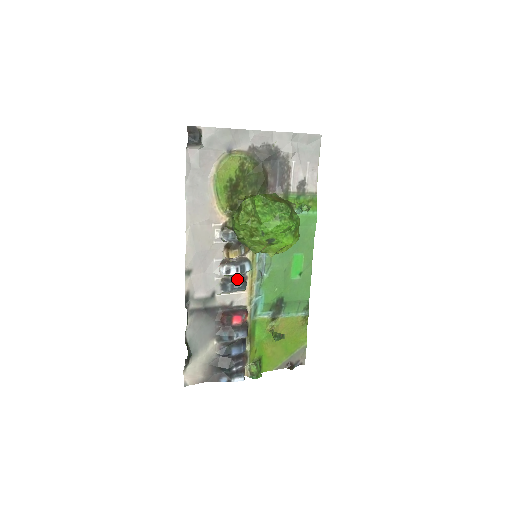
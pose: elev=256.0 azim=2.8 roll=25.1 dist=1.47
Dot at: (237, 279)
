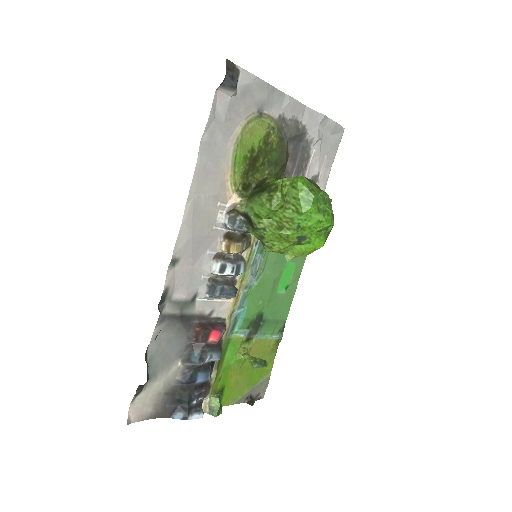
Dot at: (227, 282)
